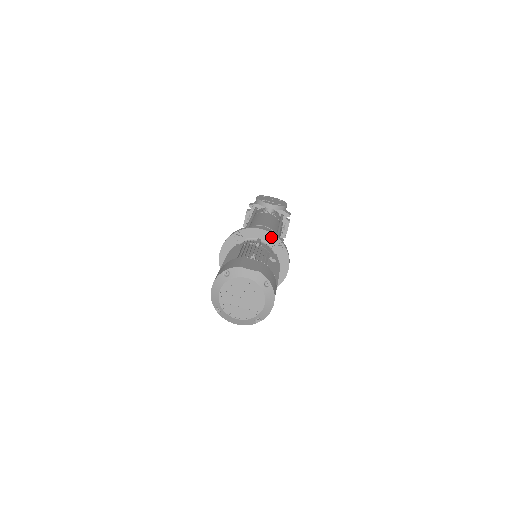
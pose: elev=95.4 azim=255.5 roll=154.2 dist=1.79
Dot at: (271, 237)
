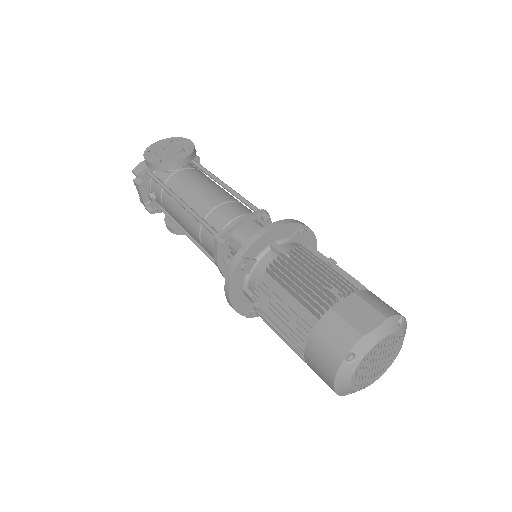
Dot at: (285, 229)
